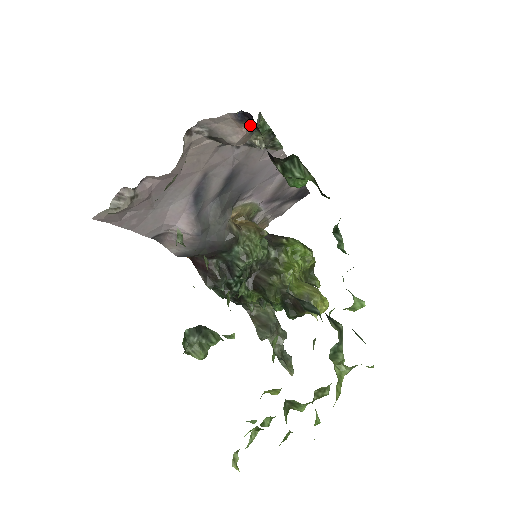
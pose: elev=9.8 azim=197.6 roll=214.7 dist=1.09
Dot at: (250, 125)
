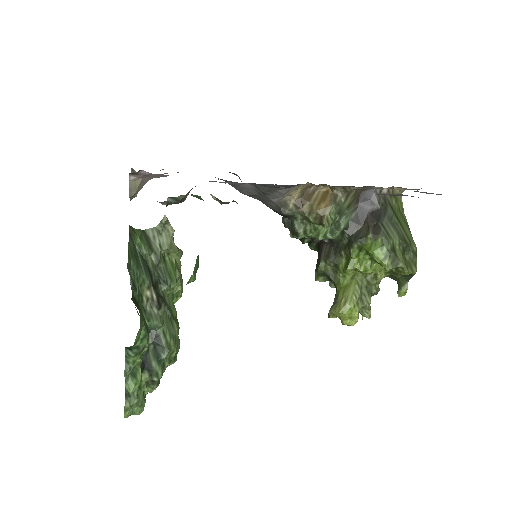
Dot at: (165, 201)
